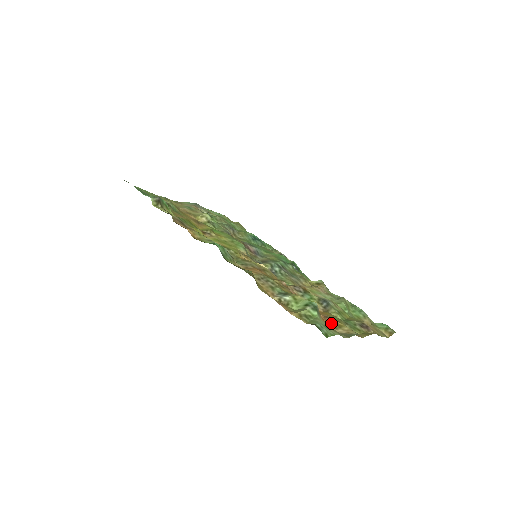
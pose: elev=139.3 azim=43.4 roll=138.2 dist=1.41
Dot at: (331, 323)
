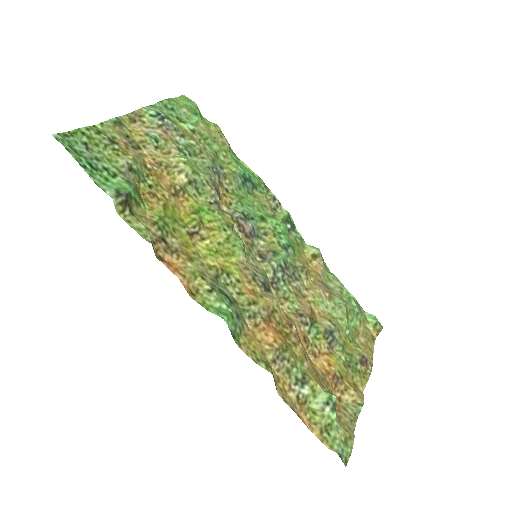
Dot at: (338, 386)
